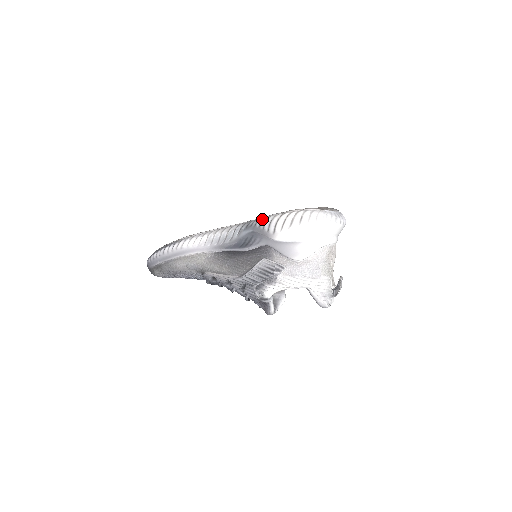
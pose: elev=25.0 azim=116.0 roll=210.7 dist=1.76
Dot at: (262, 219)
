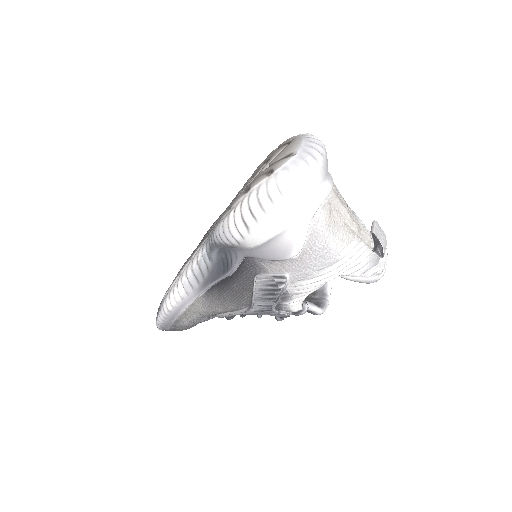
Dot at: (215, 231)
